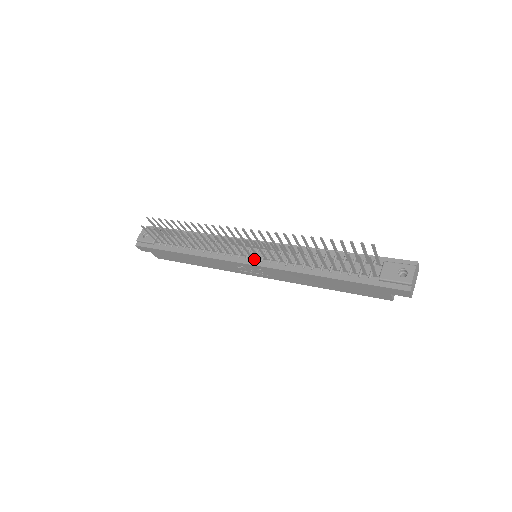
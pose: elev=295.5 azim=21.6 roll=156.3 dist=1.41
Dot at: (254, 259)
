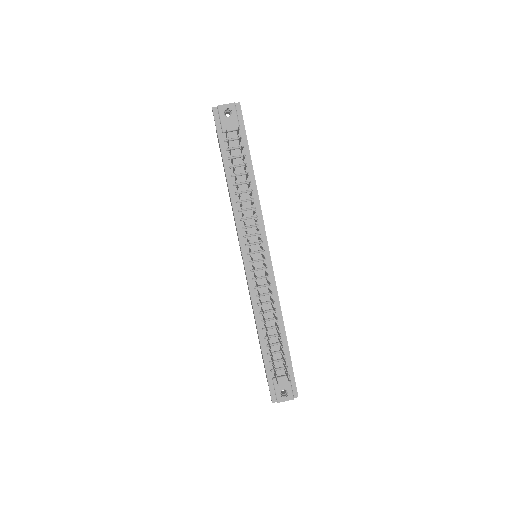
Dot at: (250, 263)
